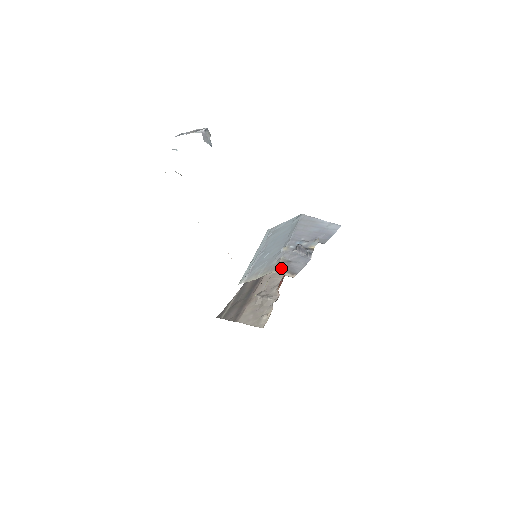
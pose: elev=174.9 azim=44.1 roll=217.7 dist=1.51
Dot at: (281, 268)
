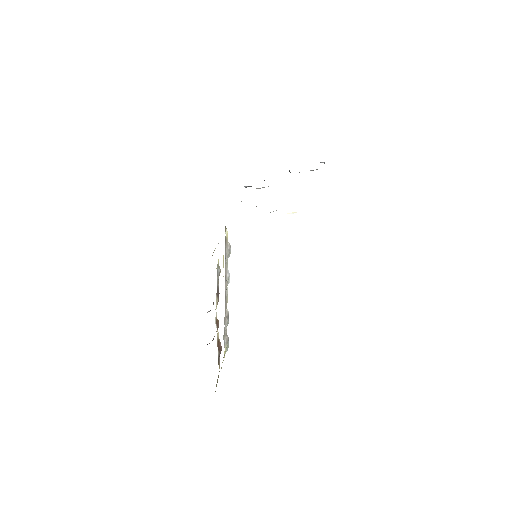
Dot at: occluded
